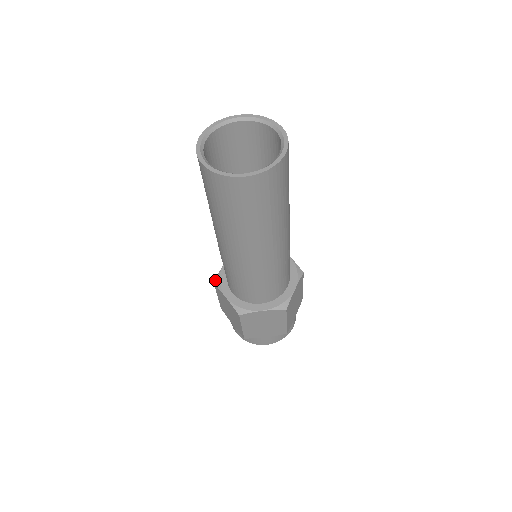
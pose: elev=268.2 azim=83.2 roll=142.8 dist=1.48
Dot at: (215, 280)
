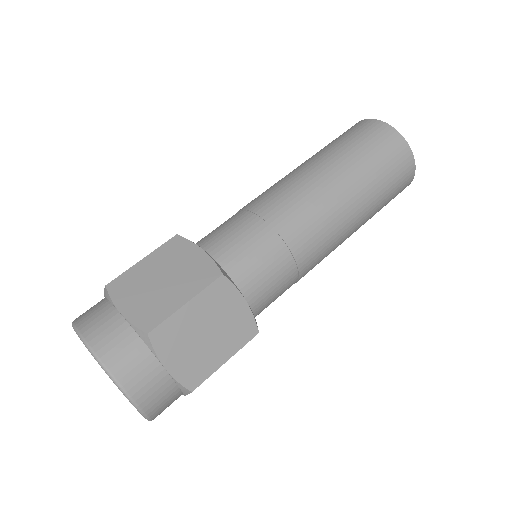
Dot at: occluded
